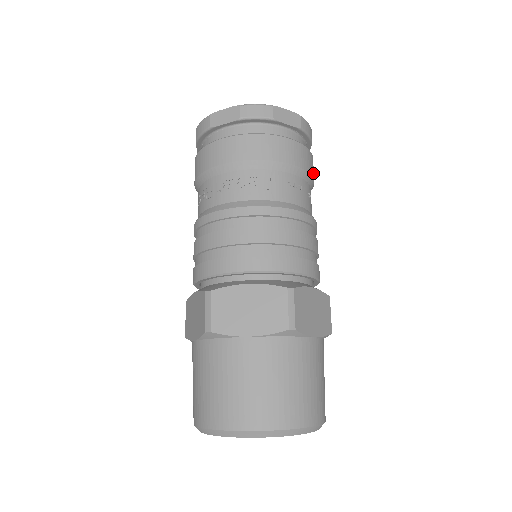
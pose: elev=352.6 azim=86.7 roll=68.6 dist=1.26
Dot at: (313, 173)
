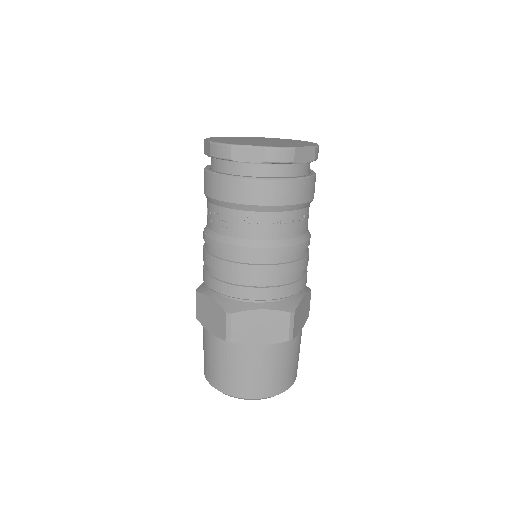
Dot at: (288, 199)
